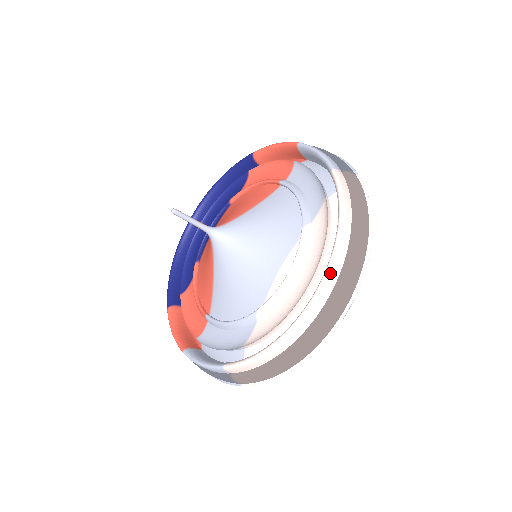
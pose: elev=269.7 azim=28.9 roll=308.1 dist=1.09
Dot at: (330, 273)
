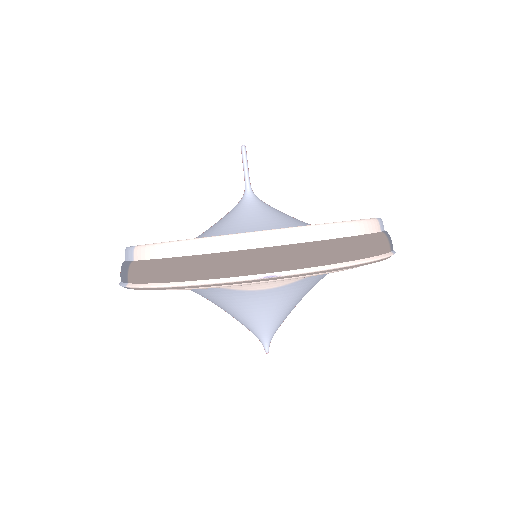
Dot at: (287, 231)
